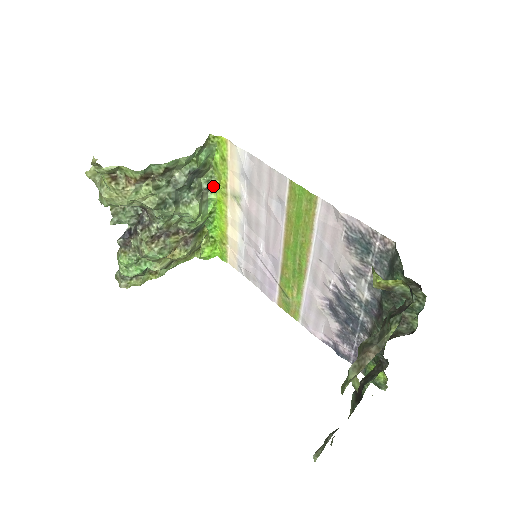
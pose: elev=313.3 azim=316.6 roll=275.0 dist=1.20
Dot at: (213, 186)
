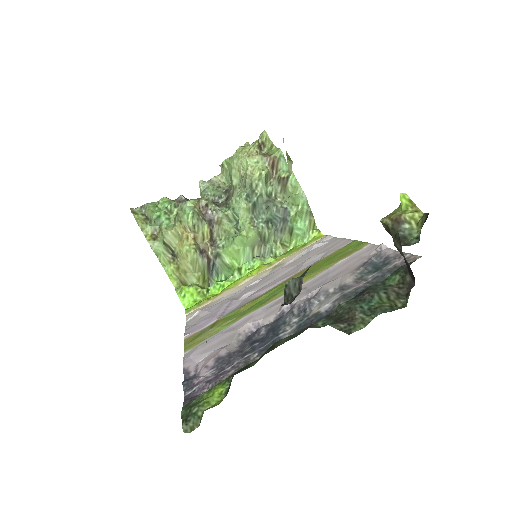
Dot at: (268, 259)
